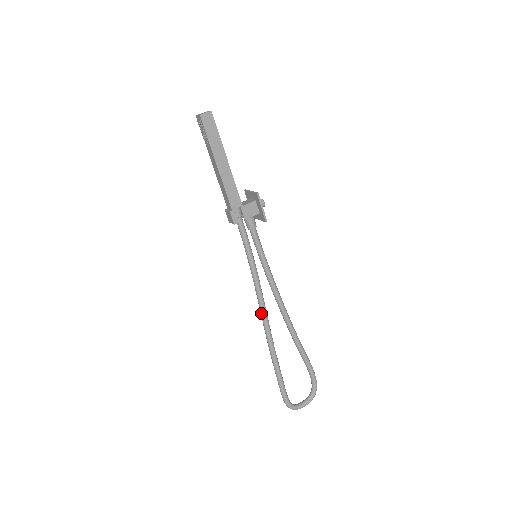
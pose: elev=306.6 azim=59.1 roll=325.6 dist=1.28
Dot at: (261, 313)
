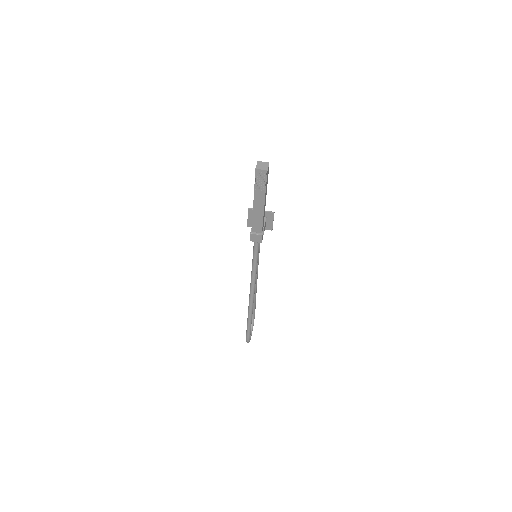
Dot at: (252, 294)
